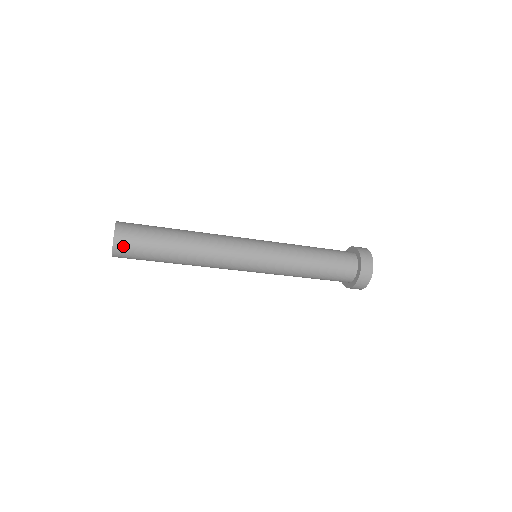
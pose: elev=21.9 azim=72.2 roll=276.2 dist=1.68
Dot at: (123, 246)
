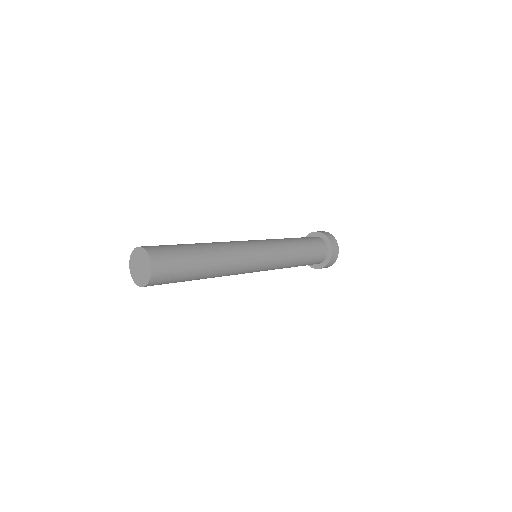
Dot at: (159, 278)
